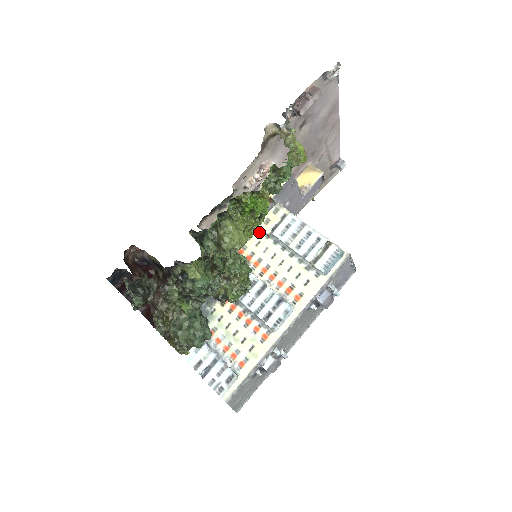
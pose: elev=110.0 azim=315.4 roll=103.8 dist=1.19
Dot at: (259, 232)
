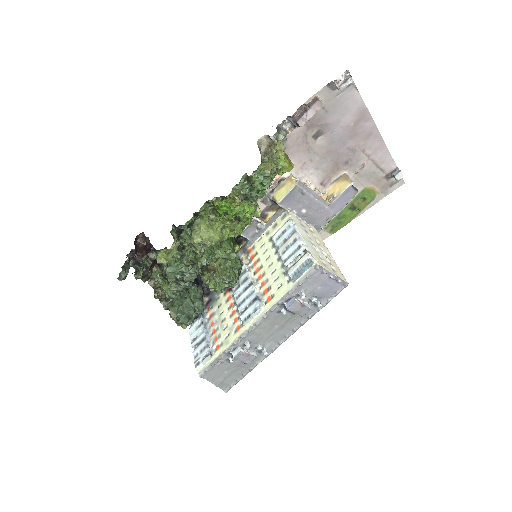
Dot at: (266, 235)
